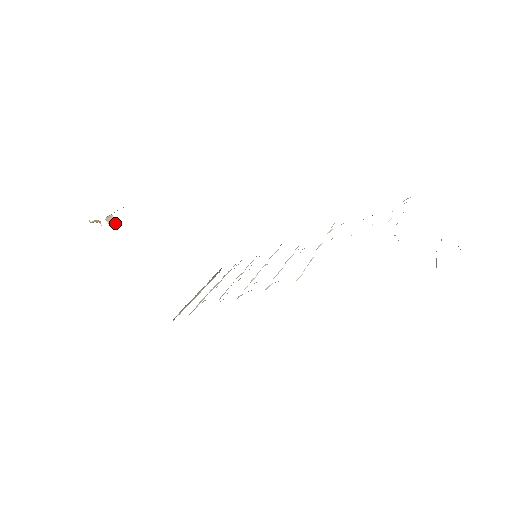
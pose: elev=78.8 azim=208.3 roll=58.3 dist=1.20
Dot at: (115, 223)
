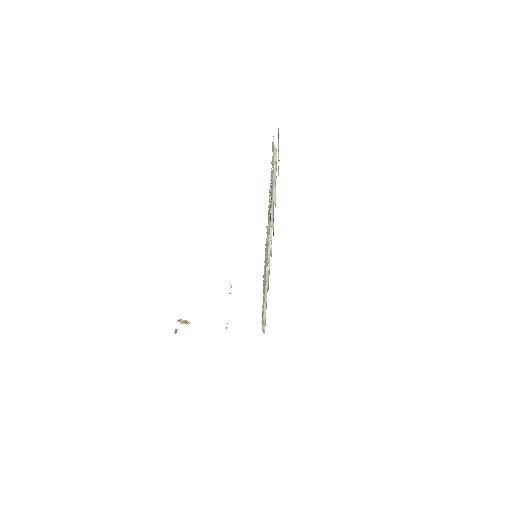
Dot at: (186, 321)
